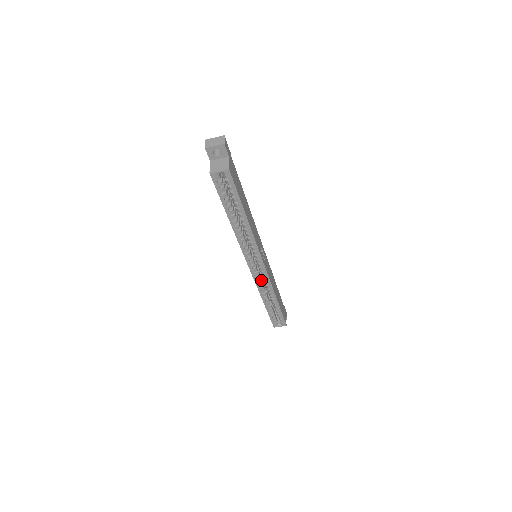
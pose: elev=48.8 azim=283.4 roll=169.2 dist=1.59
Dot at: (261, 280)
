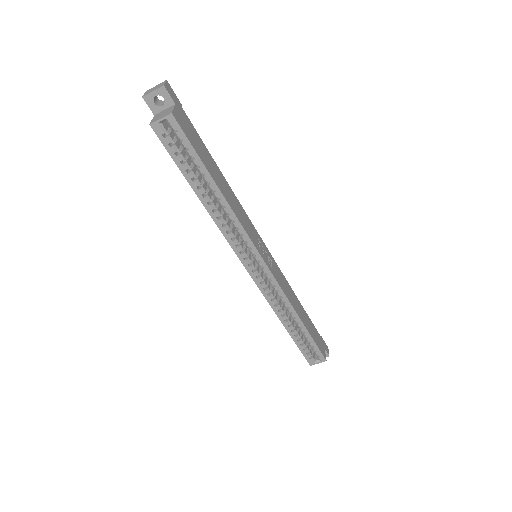
Dot at: (271, 291)
